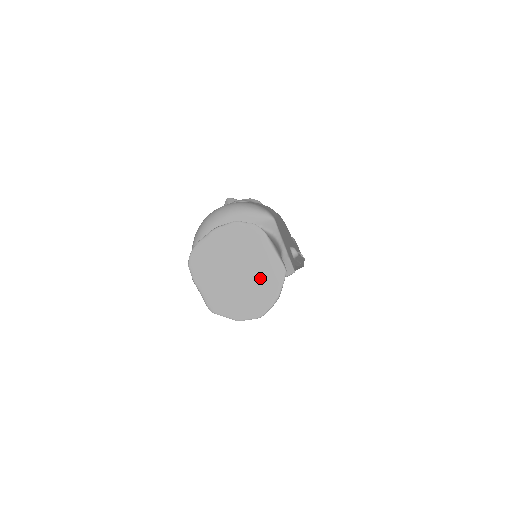
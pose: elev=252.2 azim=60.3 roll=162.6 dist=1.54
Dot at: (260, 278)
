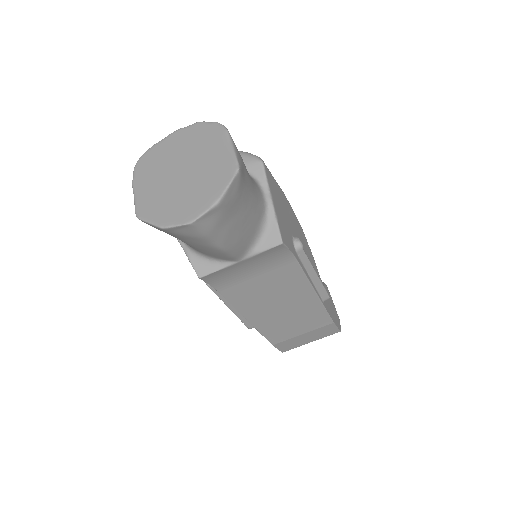
Dot at: (205, 177)
